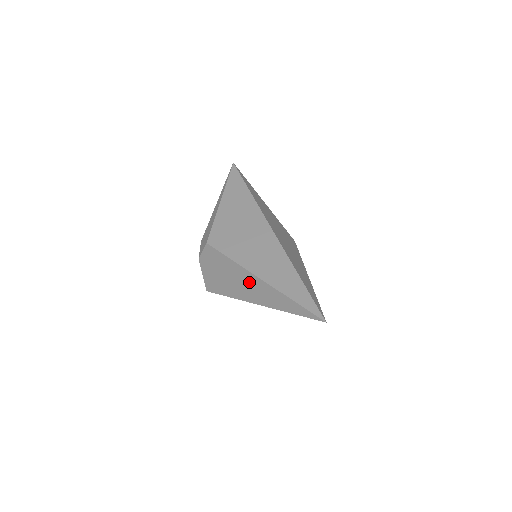
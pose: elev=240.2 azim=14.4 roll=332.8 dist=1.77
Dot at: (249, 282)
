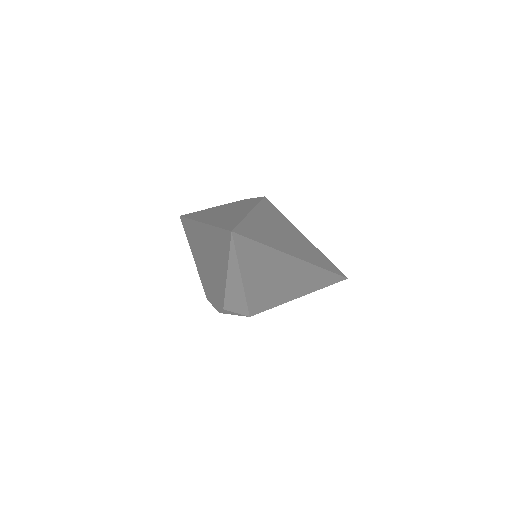
Dot at: occluded
